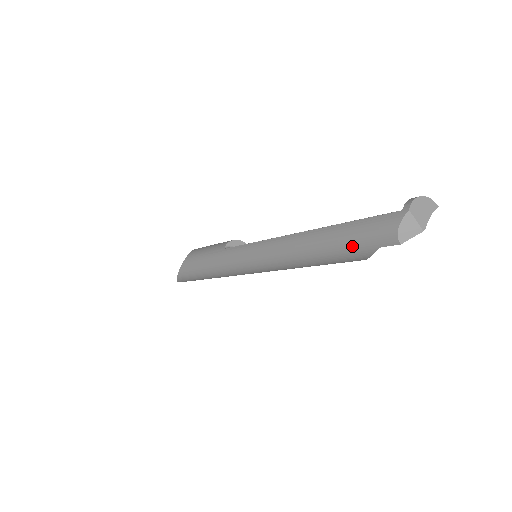
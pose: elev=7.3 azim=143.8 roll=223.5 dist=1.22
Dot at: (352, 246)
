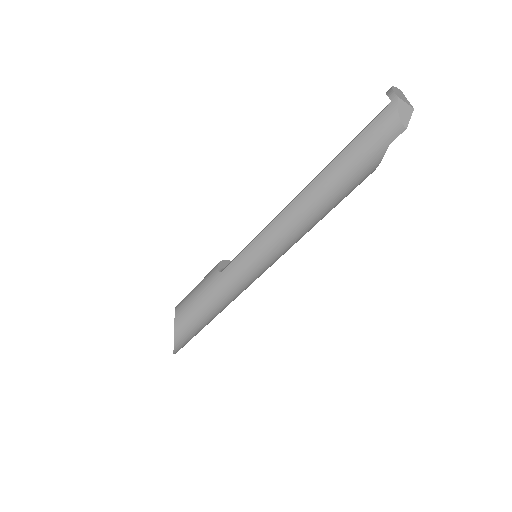
Dot at: (363, 163)
